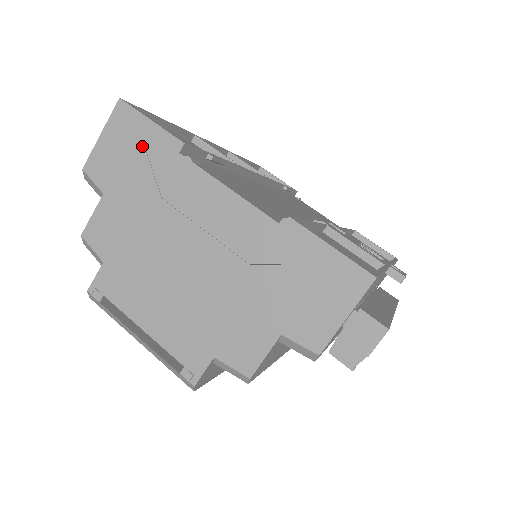
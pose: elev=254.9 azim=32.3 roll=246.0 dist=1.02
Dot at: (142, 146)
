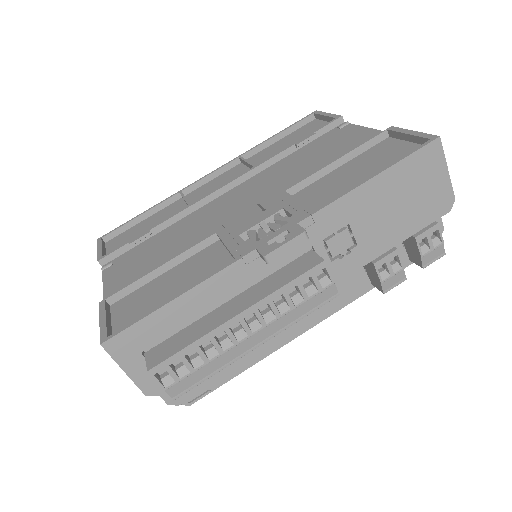
Dot at: occluded
